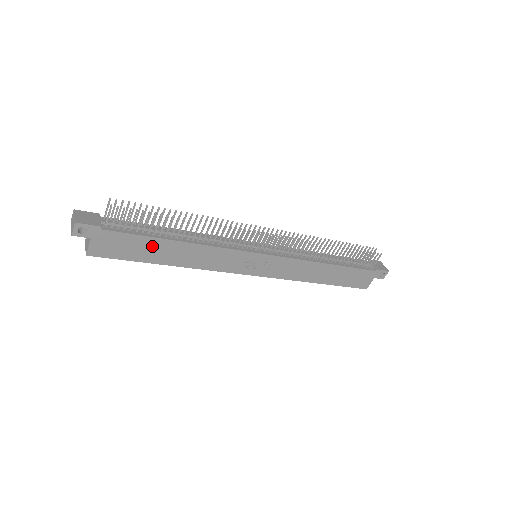
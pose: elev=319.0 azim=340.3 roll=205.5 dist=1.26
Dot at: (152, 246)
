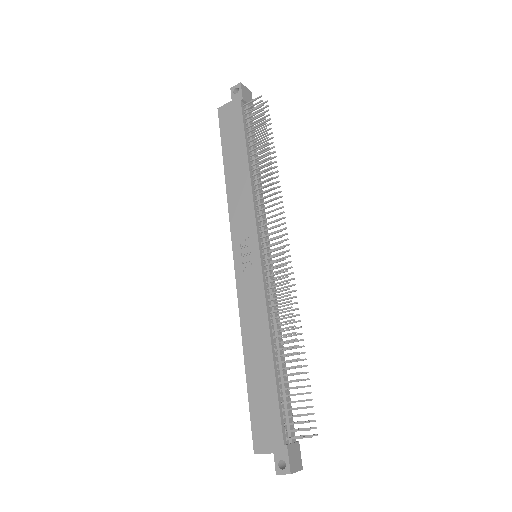
Dot at: (238, 145)
